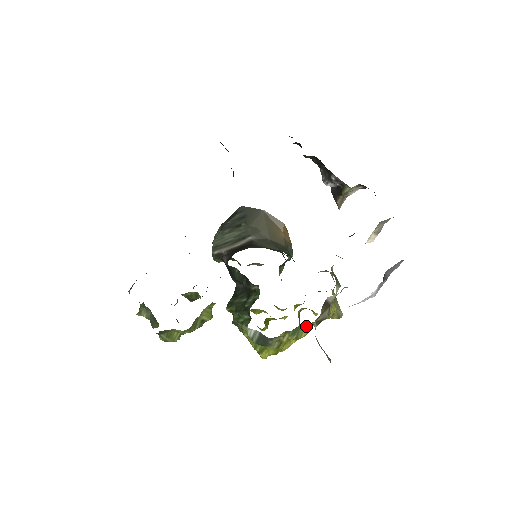
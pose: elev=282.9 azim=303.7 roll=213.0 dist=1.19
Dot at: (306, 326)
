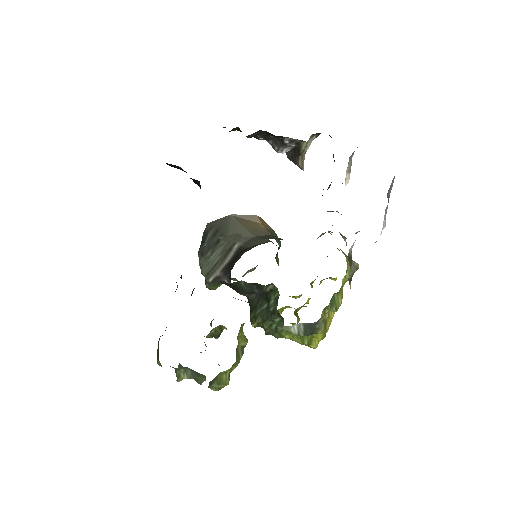
Dot at: (339, 292)
